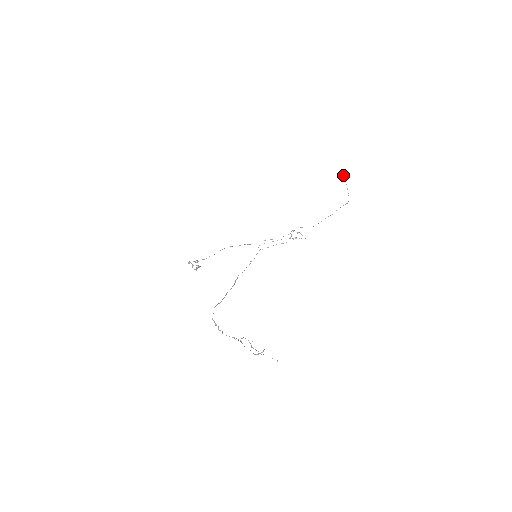
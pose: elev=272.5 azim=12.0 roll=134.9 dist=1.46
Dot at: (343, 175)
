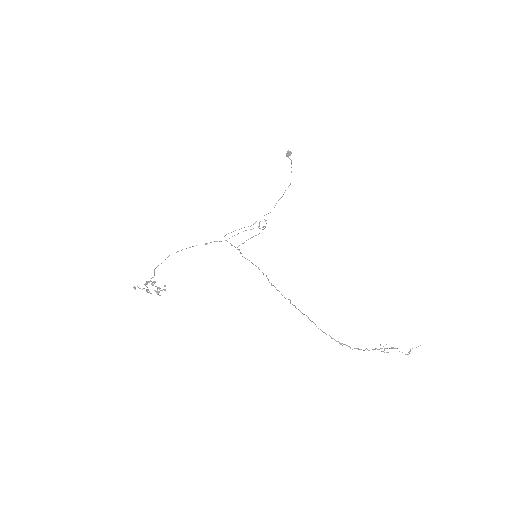
Dot at: (288, 154)
